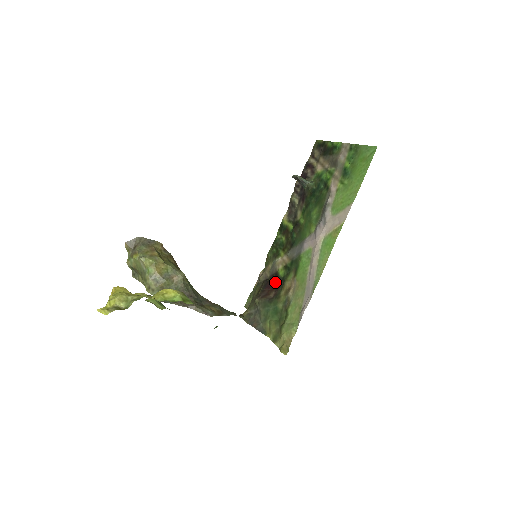
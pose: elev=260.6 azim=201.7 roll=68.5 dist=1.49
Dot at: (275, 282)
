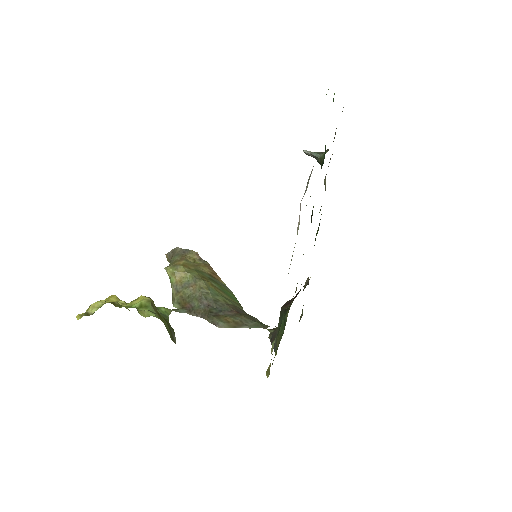
Dot at: occluded
